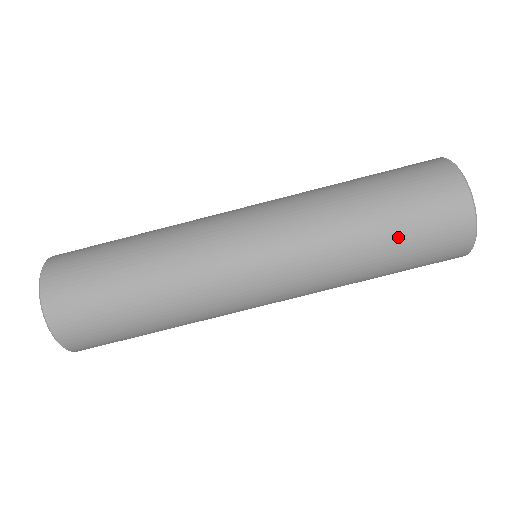
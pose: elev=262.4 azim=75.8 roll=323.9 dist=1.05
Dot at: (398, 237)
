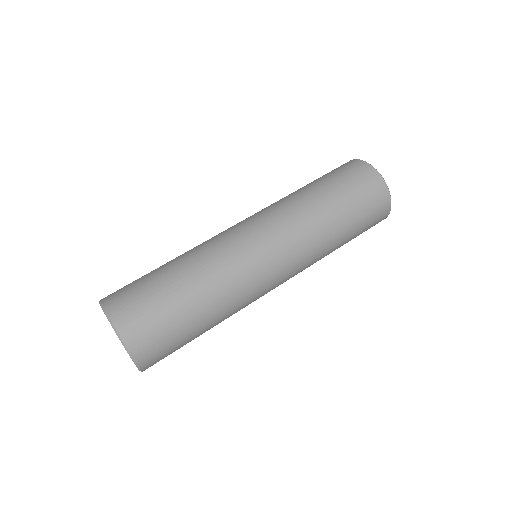
Dot at: (350, 214)
